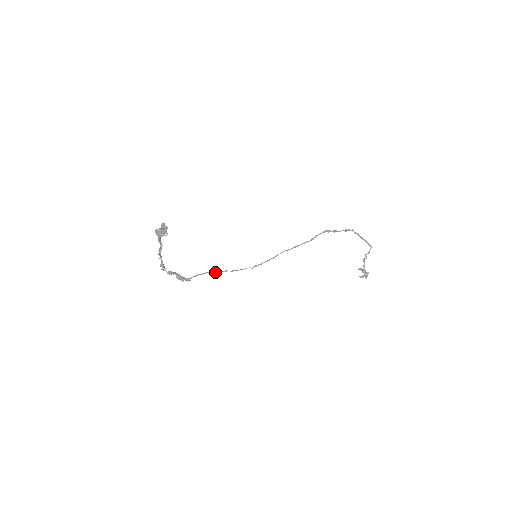
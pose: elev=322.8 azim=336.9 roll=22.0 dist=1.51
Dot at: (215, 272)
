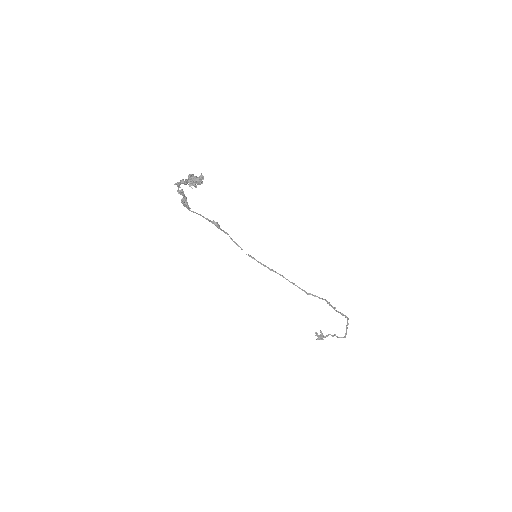
Dot at: (217, 226)
